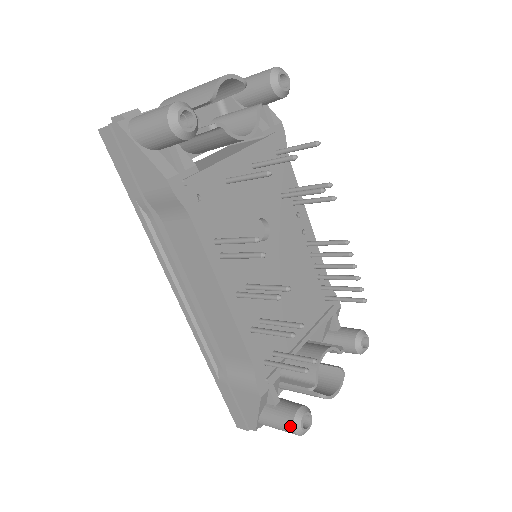
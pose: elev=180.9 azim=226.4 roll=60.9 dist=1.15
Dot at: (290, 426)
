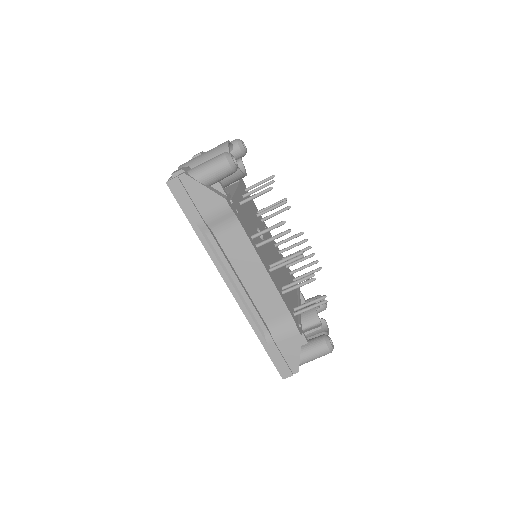
Dot at: (325, 347)
